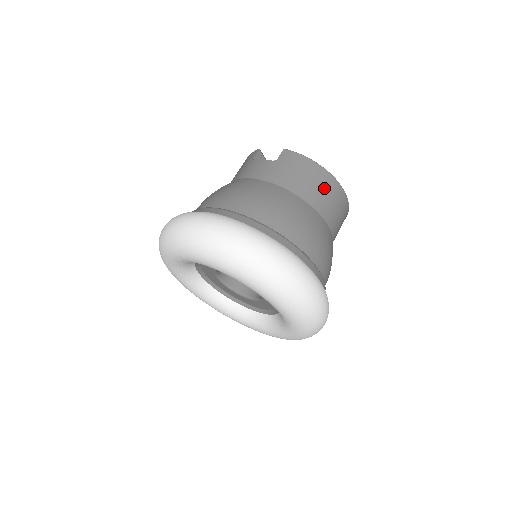
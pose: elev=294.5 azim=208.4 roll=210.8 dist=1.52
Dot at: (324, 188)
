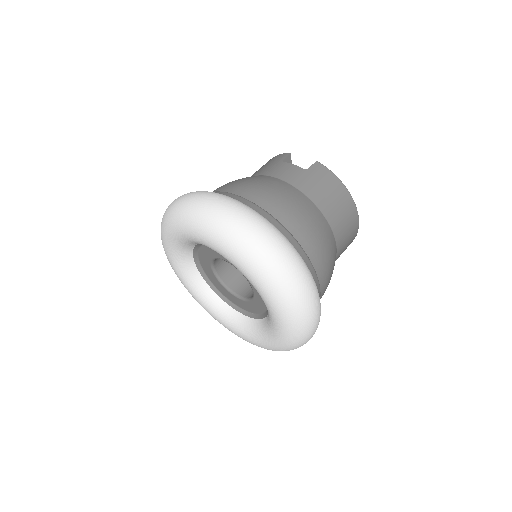
Dot at: (344, 211)
